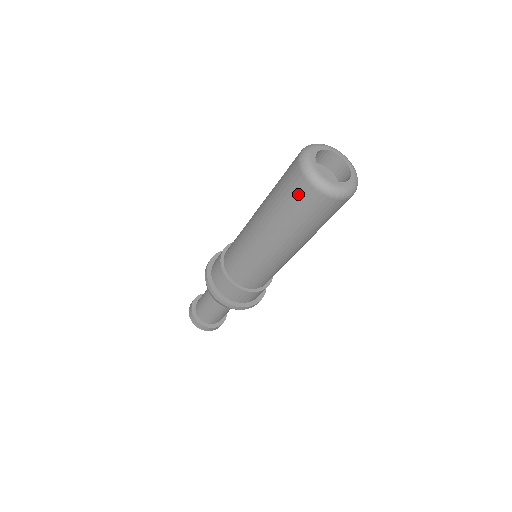
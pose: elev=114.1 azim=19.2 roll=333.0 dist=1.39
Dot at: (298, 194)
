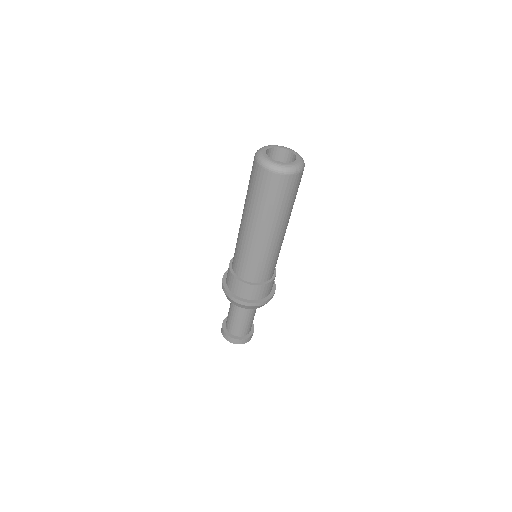
Dot at: (269, 185)
